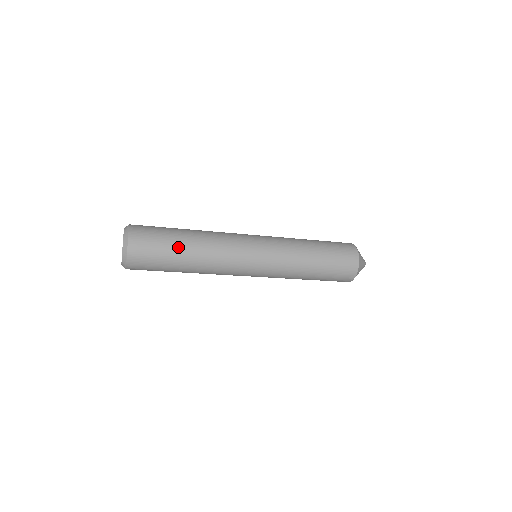
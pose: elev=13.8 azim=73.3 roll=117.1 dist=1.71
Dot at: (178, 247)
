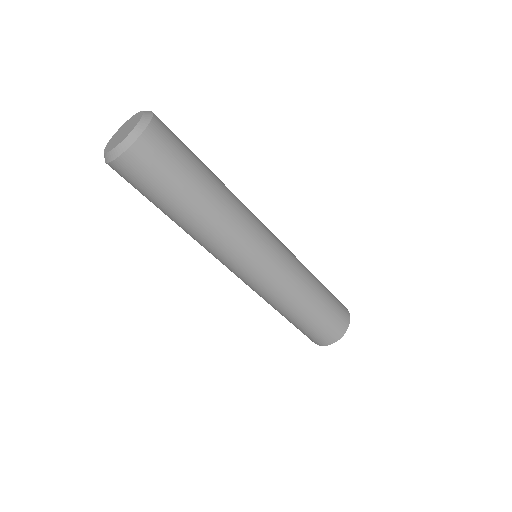
Dot at: (200, 178)
